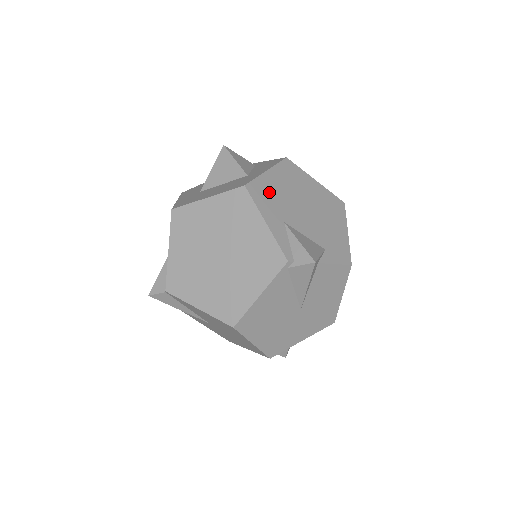
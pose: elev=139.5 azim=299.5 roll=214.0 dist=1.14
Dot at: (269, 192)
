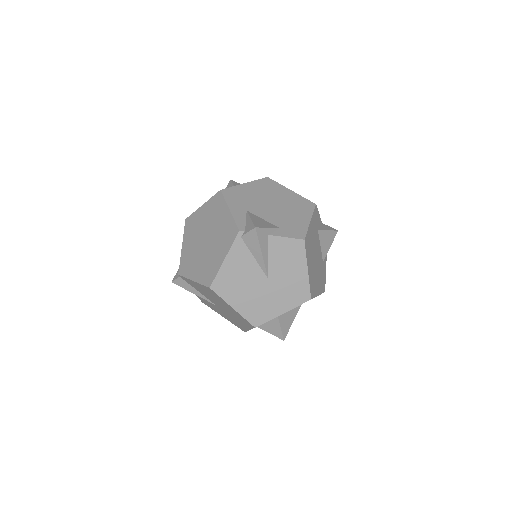
Dot at: (241, 194)
